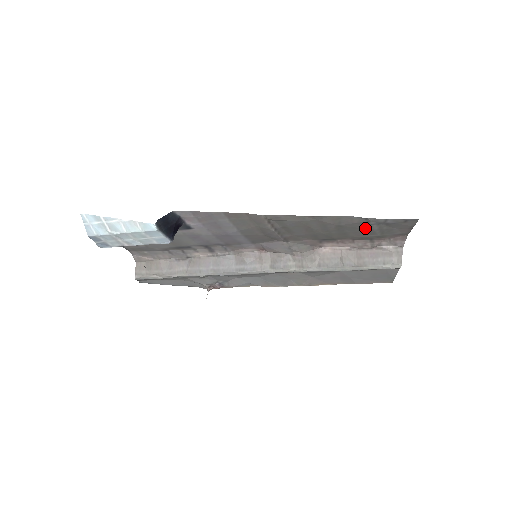
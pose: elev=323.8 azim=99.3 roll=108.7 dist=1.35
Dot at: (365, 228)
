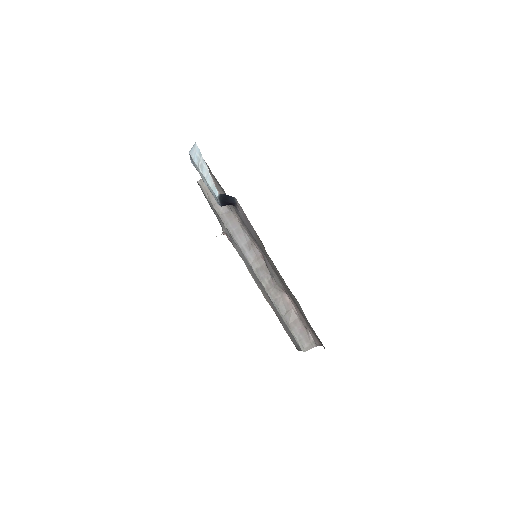
Dot at: occluded
